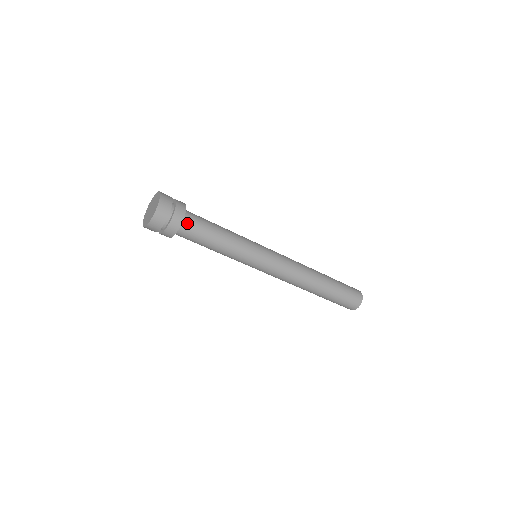
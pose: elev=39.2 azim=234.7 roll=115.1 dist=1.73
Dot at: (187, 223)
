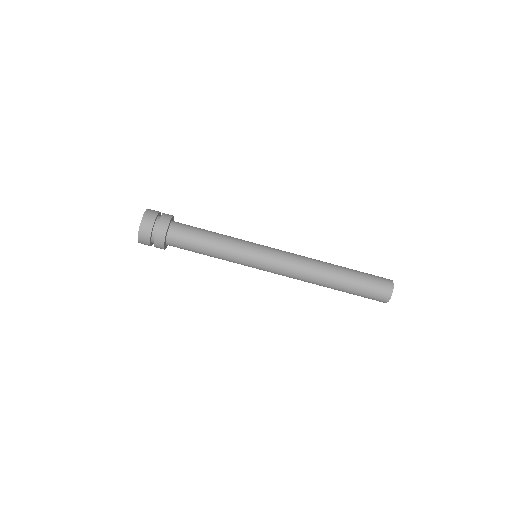
Dot at: (173, 236)
